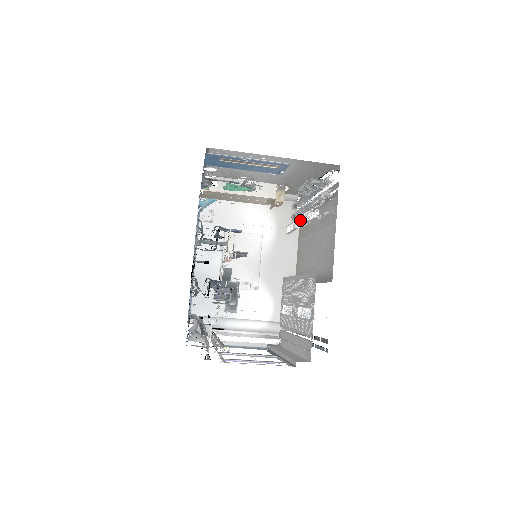
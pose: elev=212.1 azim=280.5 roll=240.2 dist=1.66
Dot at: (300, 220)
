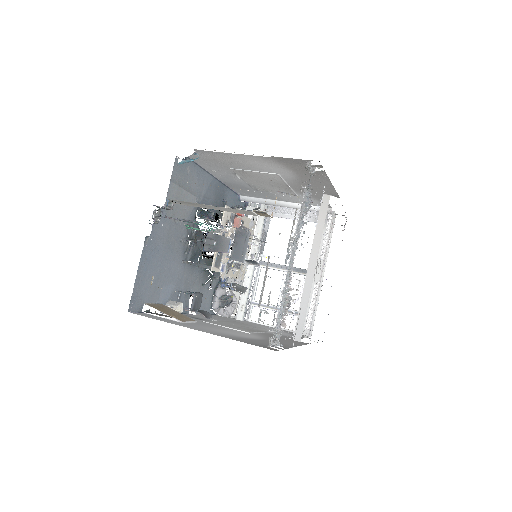
Dot at: occluded
